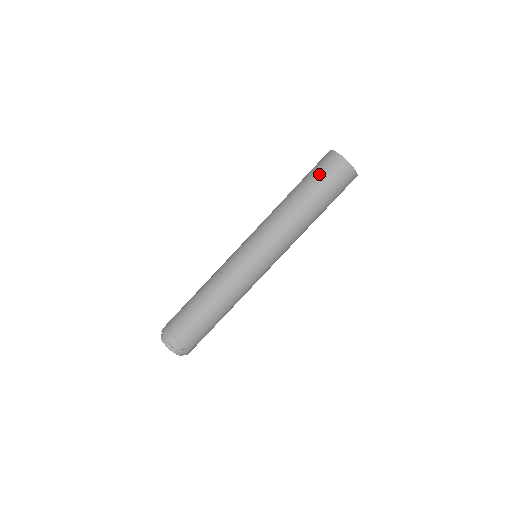
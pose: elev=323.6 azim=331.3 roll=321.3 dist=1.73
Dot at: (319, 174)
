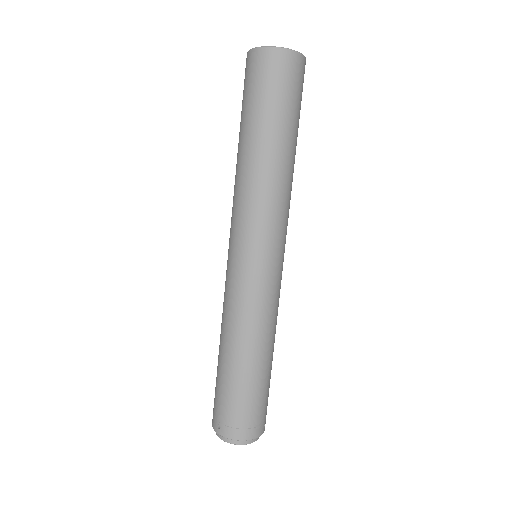
Dot at: (277, 95)
